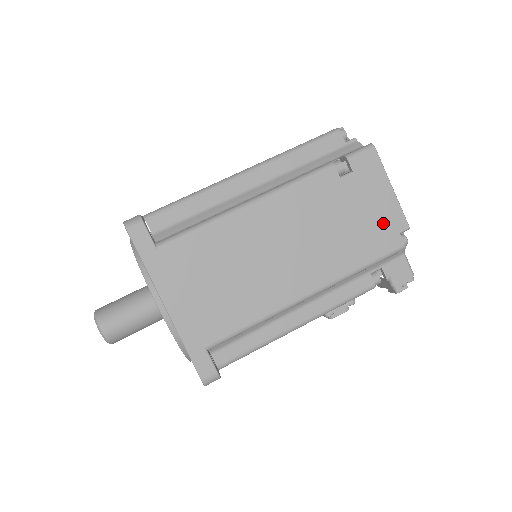
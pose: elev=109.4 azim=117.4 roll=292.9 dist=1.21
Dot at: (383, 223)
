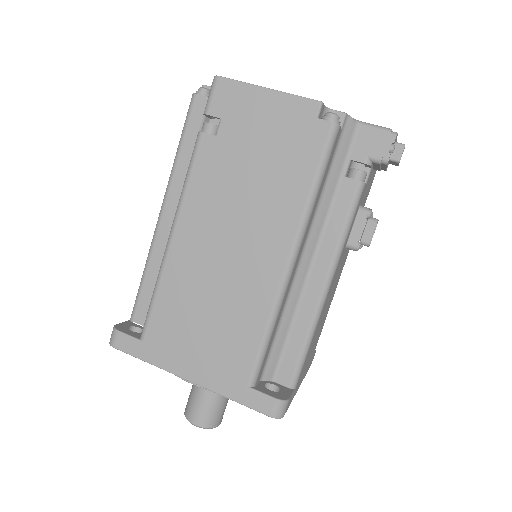
Dot at: (291, 128)
